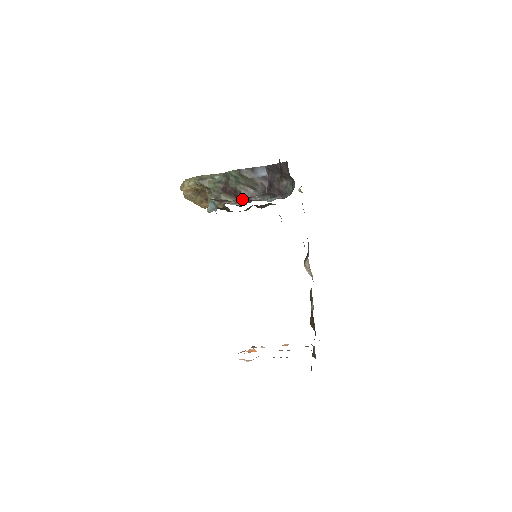
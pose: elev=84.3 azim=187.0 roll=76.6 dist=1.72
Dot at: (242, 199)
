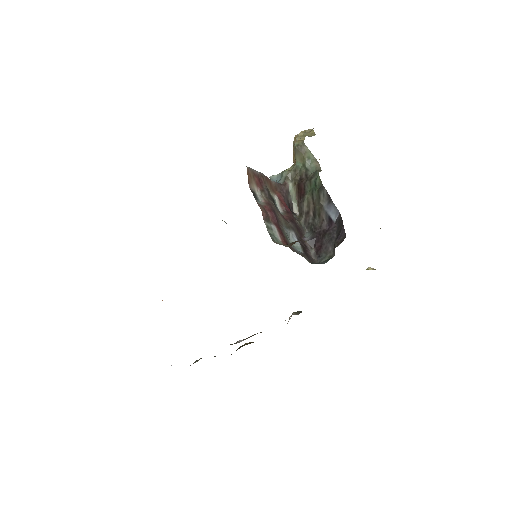
Dot at: (300, 207)
